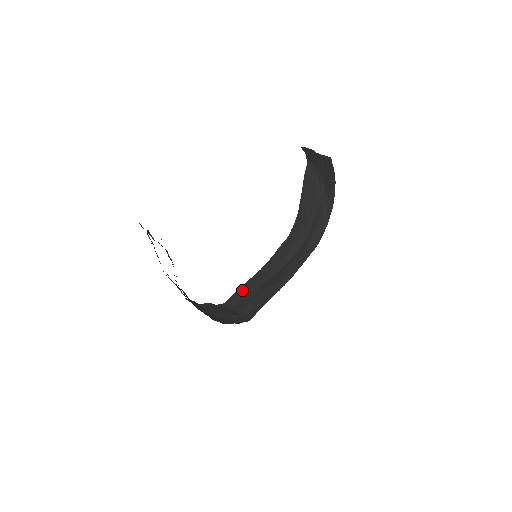
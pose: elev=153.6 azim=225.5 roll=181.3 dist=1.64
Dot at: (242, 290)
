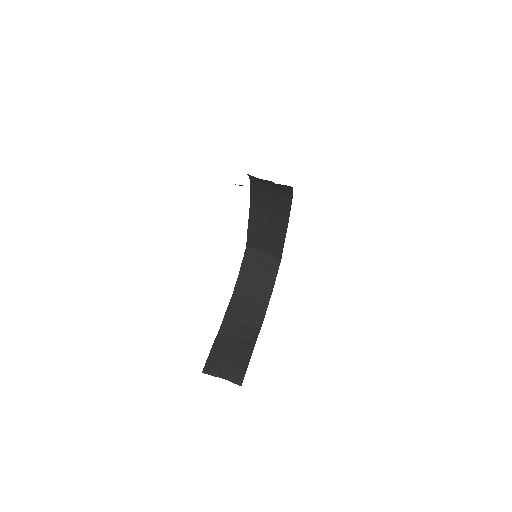
Dot at: (251, 235)
